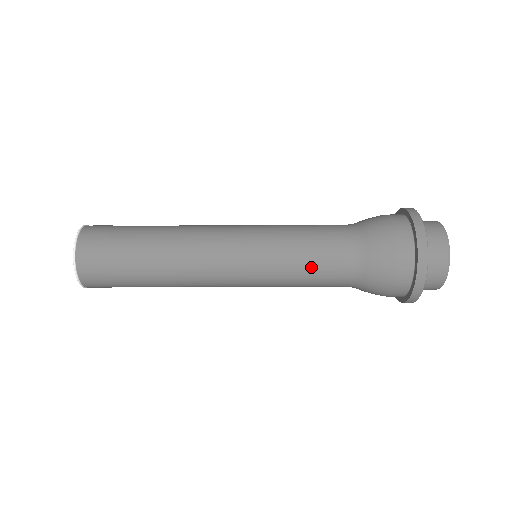
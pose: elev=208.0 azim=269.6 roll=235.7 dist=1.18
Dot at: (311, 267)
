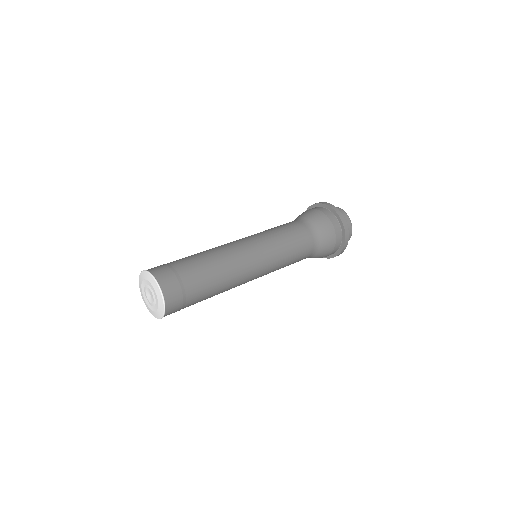
Dot at: occluded
